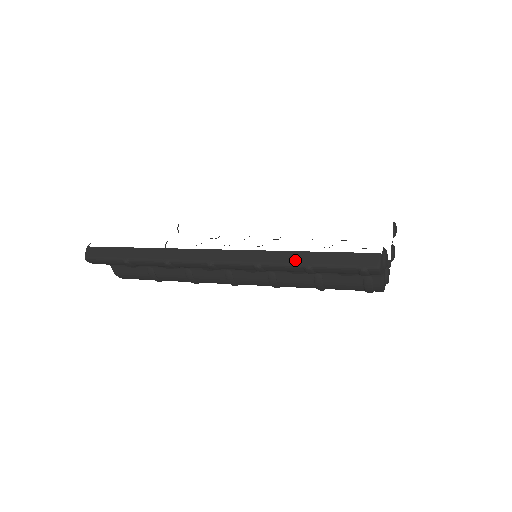
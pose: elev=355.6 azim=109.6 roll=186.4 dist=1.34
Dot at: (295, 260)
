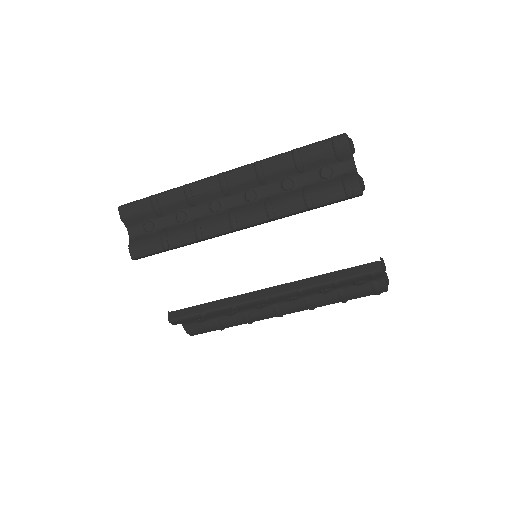
Dot at: (286, 152)
